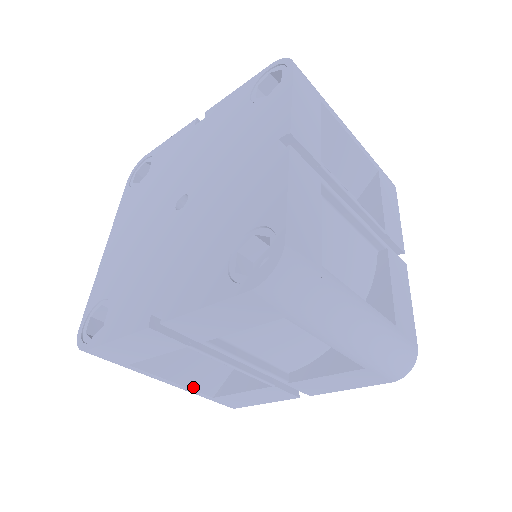
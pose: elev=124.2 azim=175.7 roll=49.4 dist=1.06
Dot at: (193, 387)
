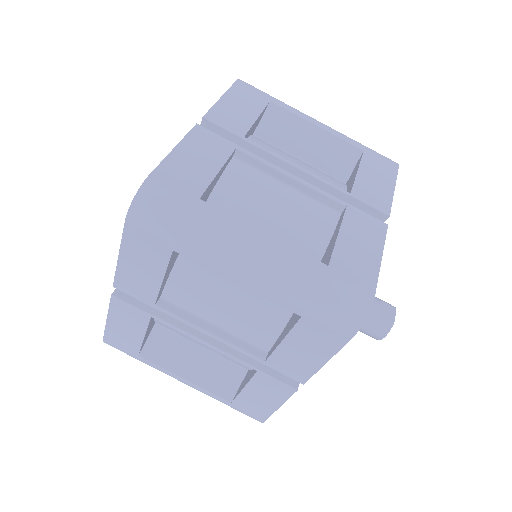
Dot at: (207, 387)
